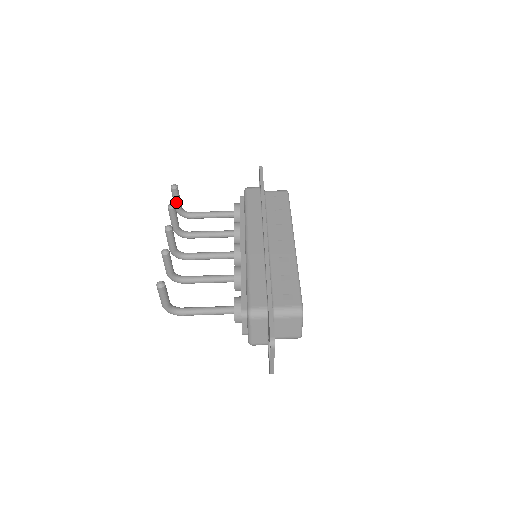
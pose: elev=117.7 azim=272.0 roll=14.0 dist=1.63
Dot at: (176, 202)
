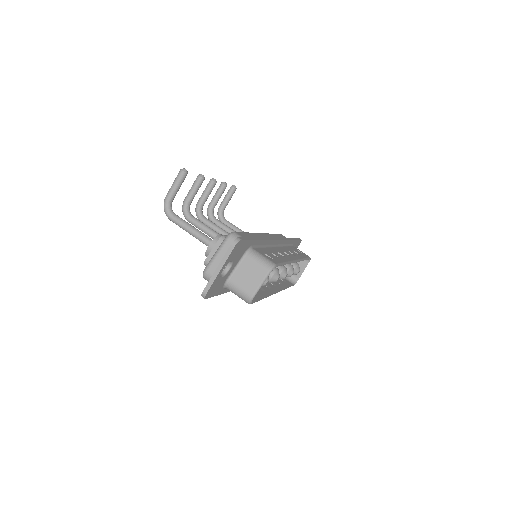
Dot at: (225, 200)
